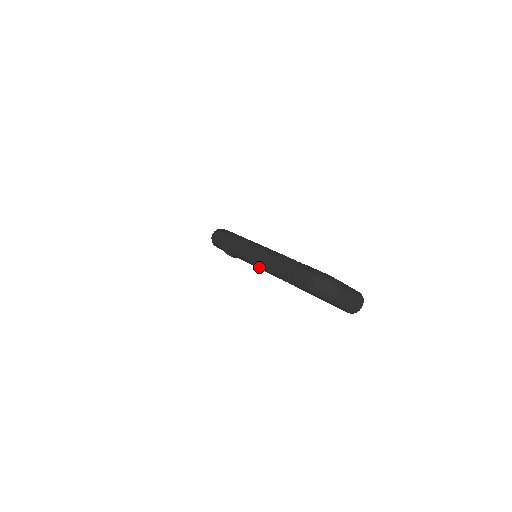
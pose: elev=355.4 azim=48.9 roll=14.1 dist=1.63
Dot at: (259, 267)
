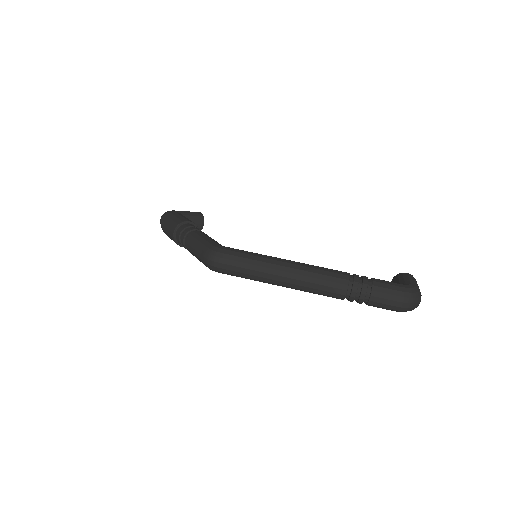
Dot at: (309, 292)
